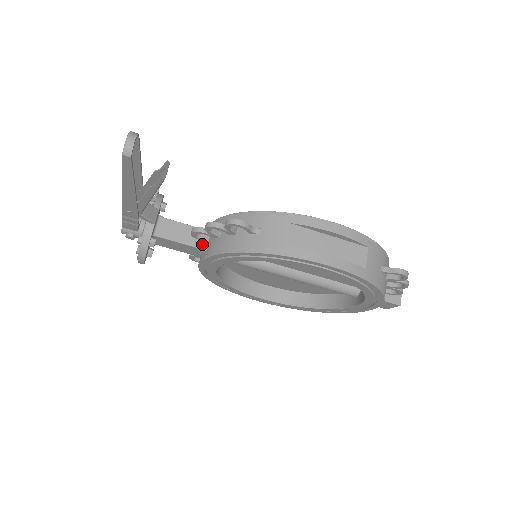
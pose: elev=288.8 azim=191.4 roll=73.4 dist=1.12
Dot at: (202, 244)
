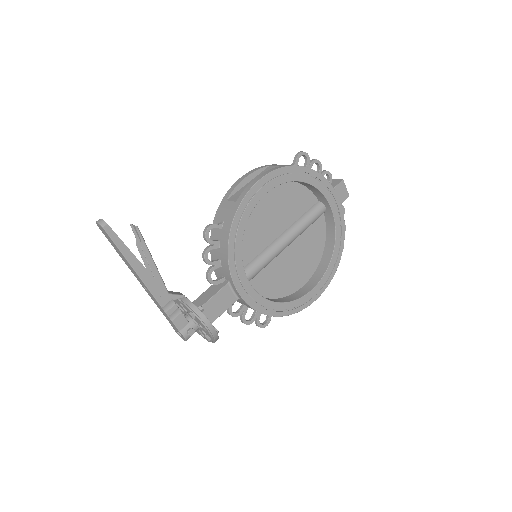
Dot at: (224, 283)
